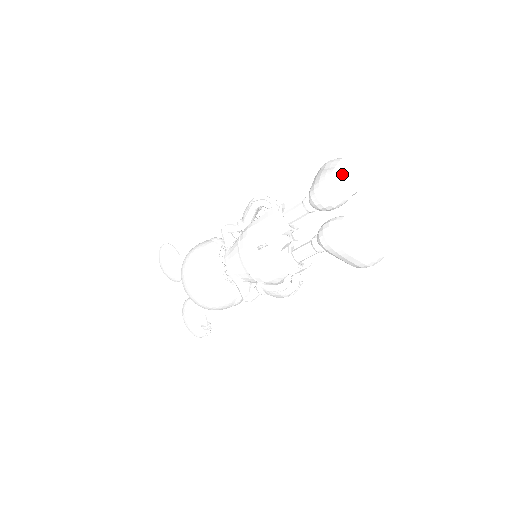
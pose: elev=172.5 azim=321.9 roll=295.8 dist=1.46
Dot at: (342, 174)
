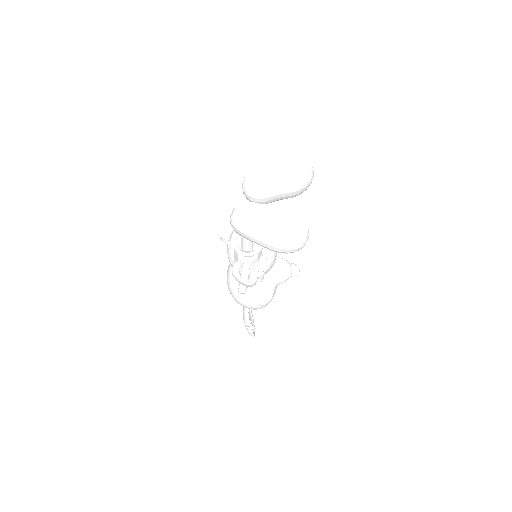
Dot at: (274, 170)
